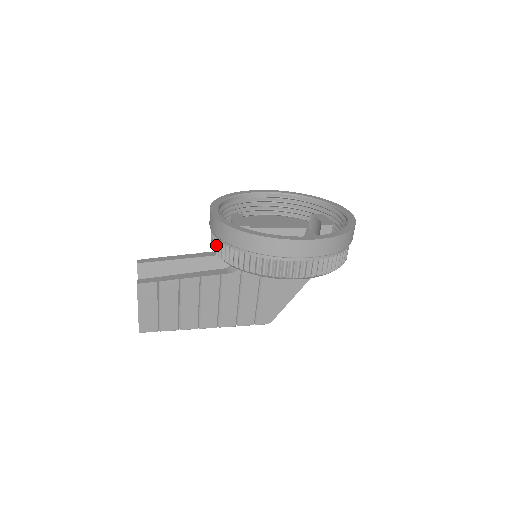
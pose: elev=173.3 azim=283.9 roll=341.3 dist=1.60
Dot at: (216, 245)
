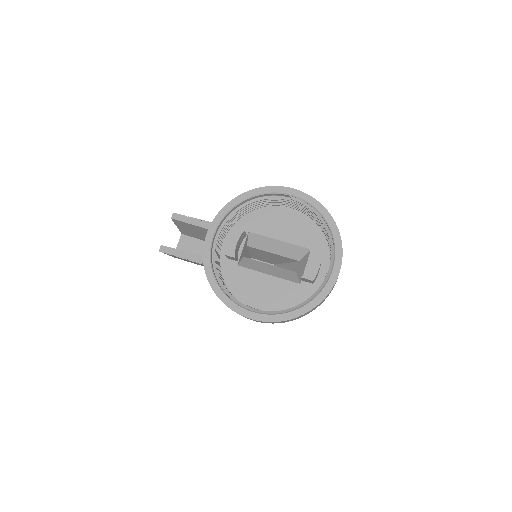
Dot at: occluded
